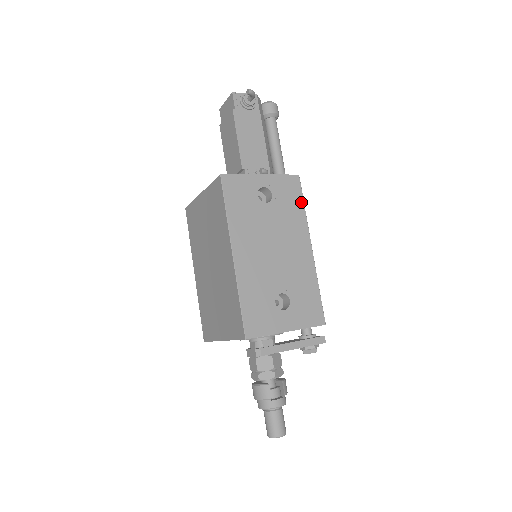
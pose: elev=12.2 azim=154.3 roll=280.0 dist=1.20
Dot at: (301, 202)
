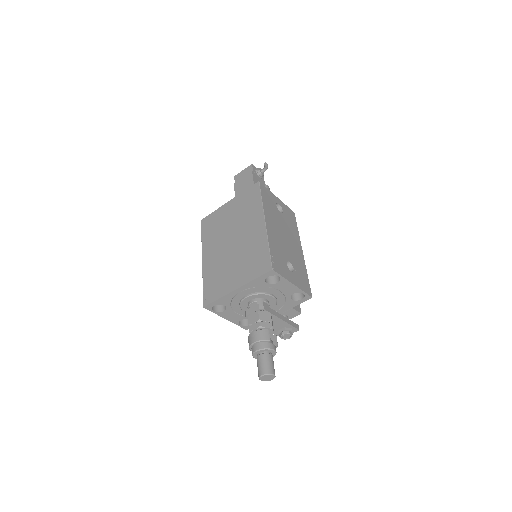
Dot at: (296, 226)
